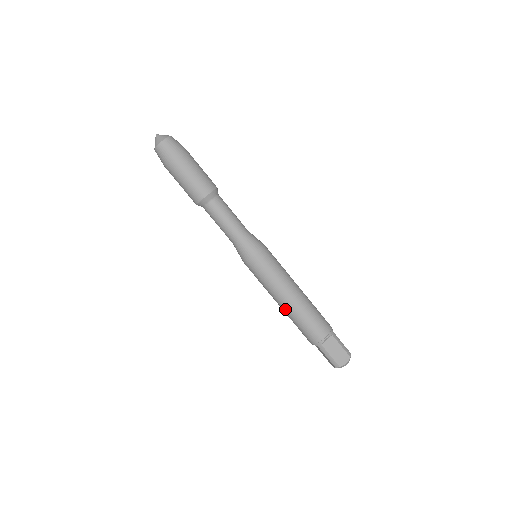
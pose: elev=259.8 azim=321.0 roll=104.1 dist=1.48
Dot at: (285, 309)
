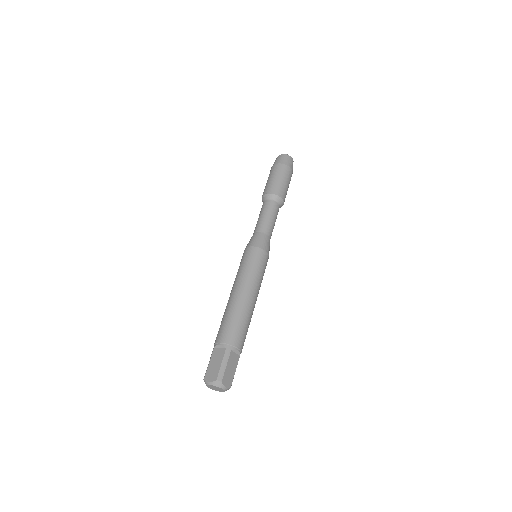
Dot at: occluded
